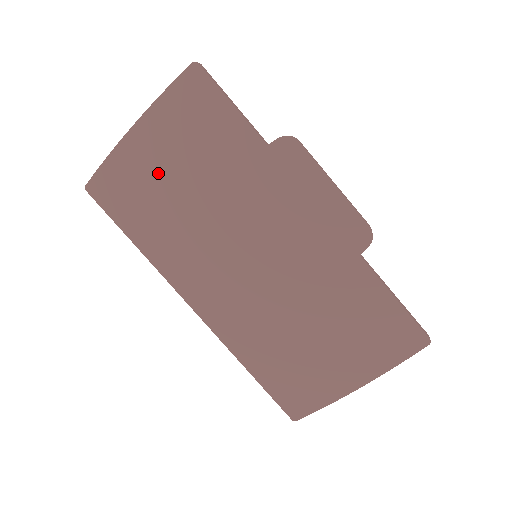
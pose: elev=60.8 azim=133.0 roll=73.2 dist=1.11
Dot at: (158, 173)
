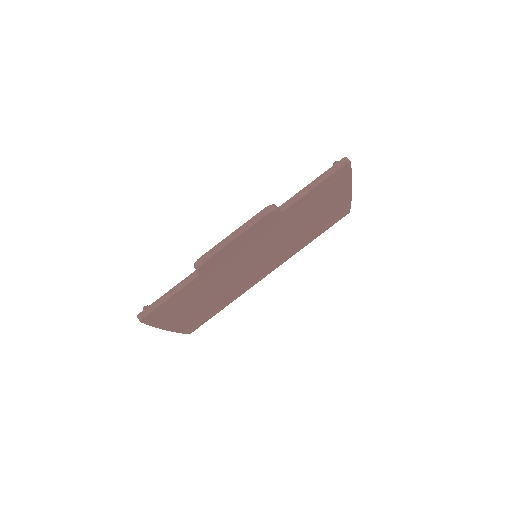
Dot at: (195, 312)
